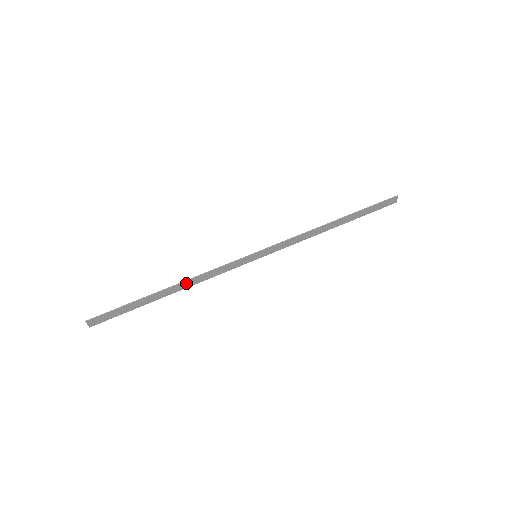
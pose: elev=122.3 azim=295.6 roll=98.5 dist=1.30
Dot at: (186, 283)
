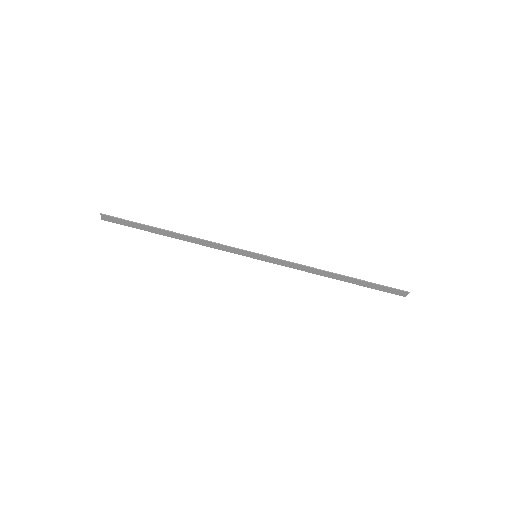
Dot at: (189, 238)
